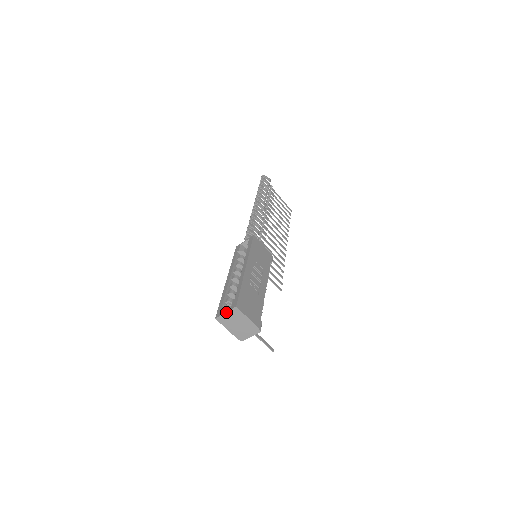
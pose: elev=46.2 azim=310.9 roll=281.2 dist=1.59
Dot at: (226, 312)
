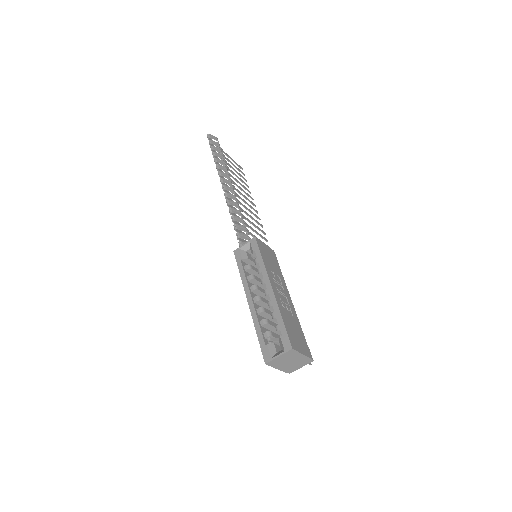
Dot at: (279, 356)
